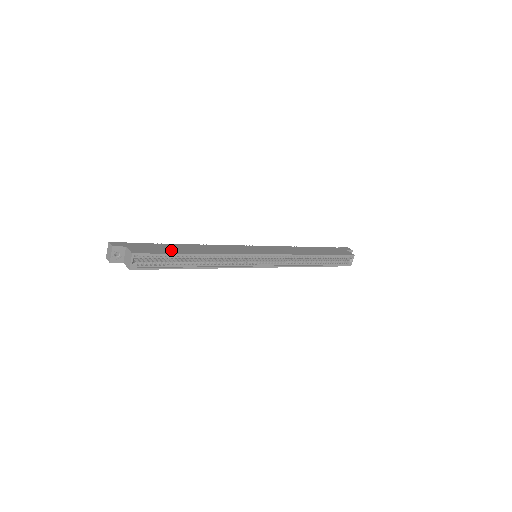
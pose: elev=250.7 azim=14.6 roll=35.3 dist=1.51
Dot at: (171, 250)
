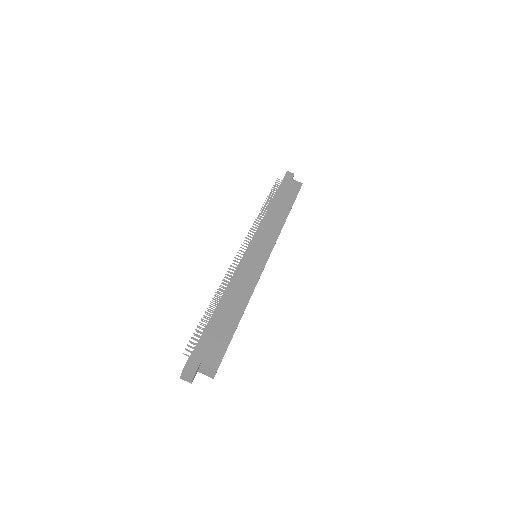
Dot at: (227, 329)
